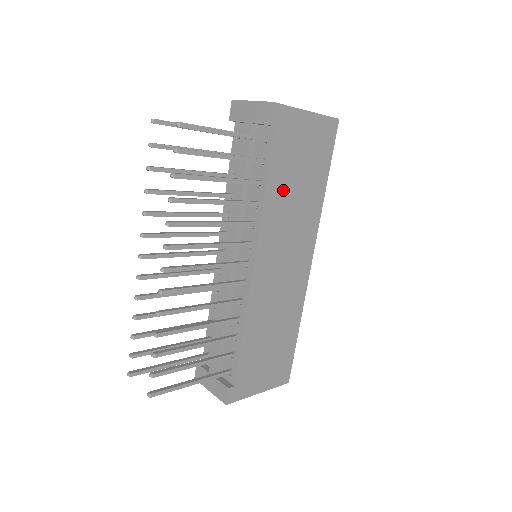
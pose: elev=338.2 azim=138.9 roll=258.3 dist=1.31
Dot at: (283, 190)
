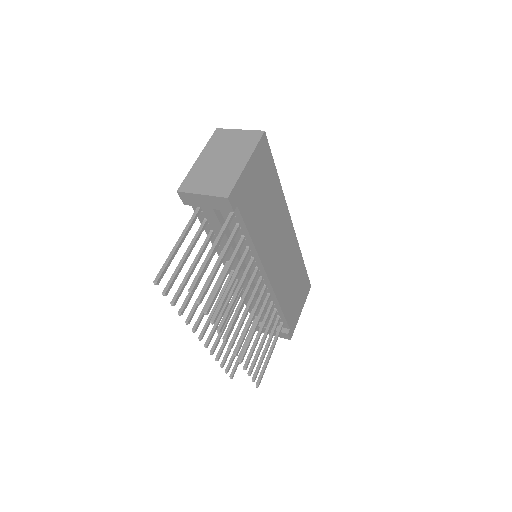
Dot at: (260, 225)
